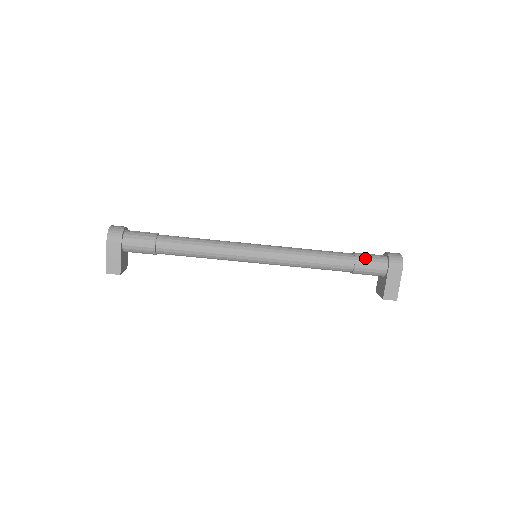
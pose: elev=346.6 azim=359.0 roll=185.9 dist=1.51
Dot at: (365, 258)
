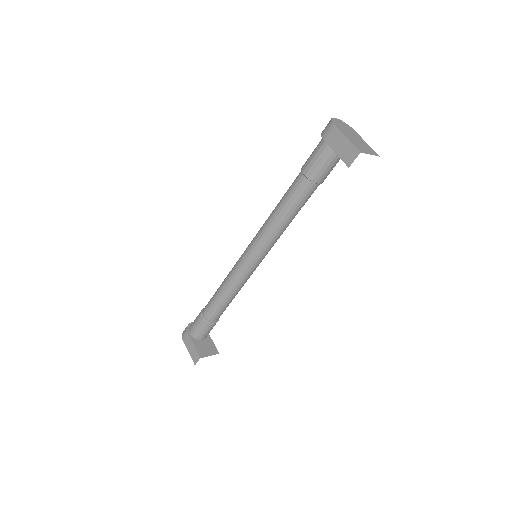
Dot at: (307, 159)
